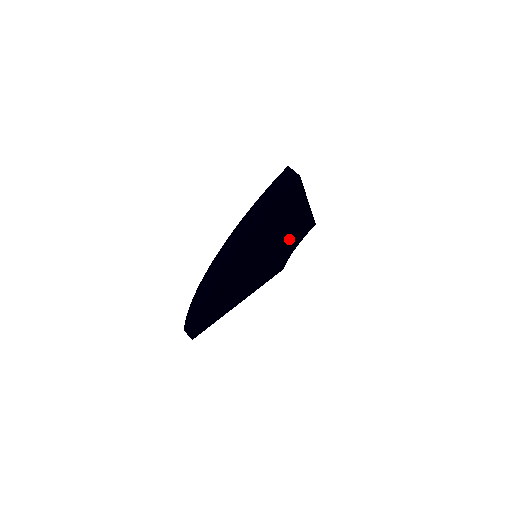
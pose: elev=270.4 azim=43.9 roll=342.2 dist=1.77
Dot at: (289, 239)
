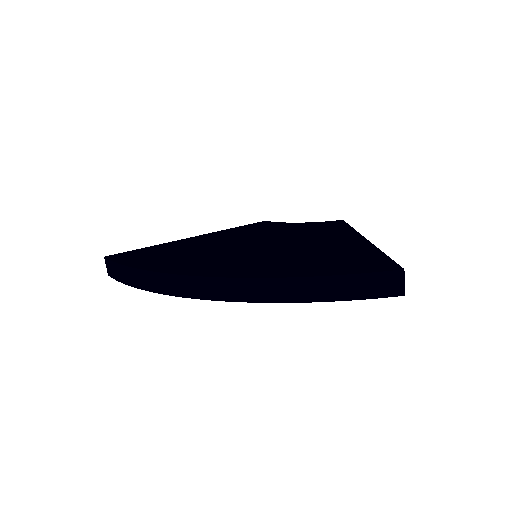
Dot at: occluded
